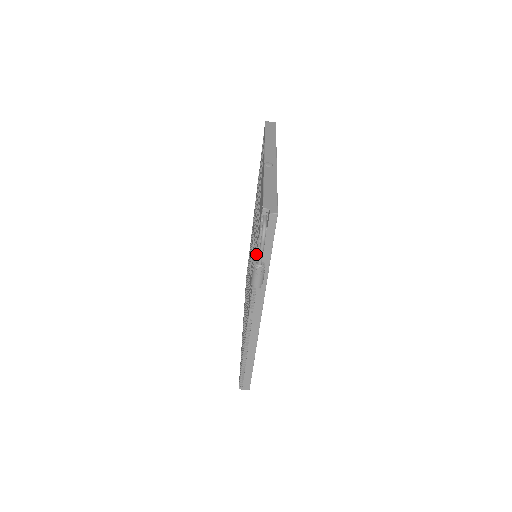
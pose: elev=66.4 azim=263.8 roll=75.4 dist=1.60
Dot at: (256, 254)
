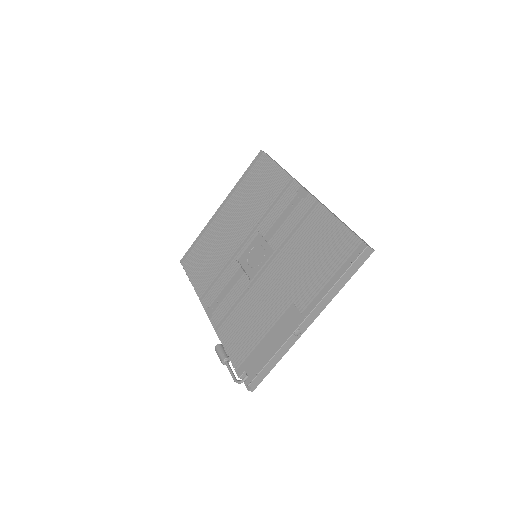
Dot at: (230, 355)
